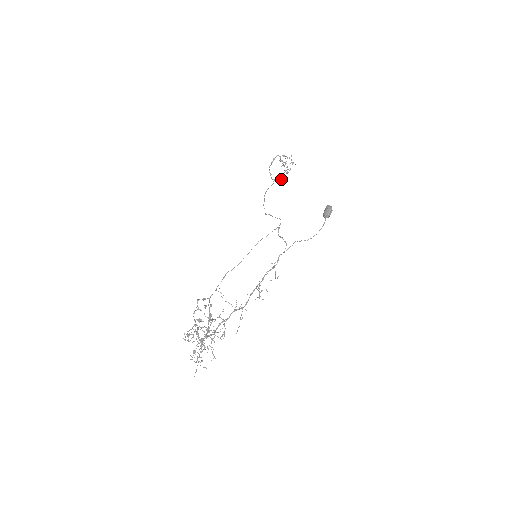
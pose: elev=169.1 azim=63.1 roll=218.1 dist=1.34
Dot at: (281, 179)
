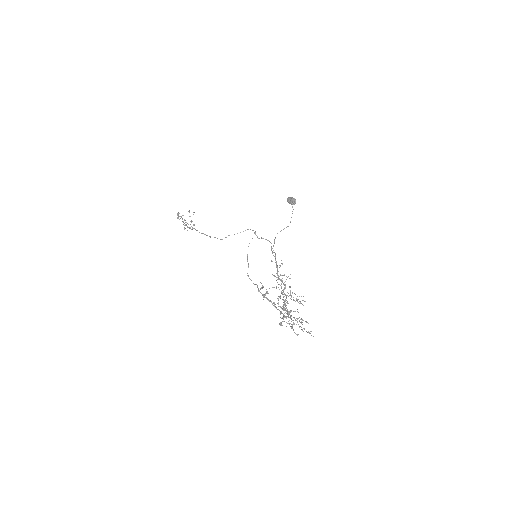
Dot at: (191, 229)
